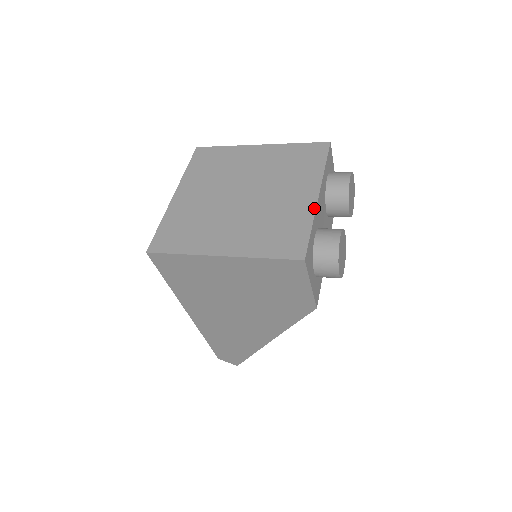
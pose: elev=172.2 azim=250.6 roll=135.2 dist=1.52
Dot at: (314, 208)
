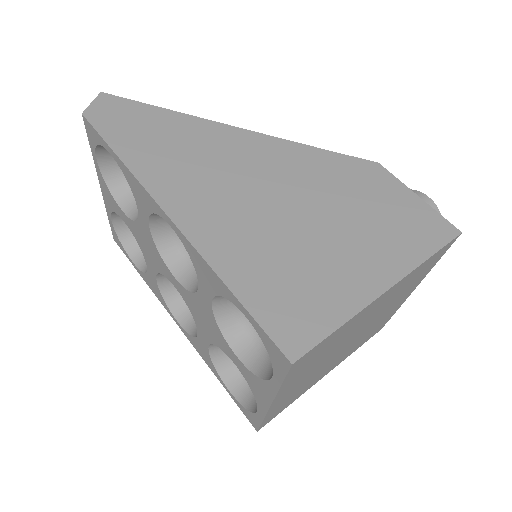
Dot at: occluded
